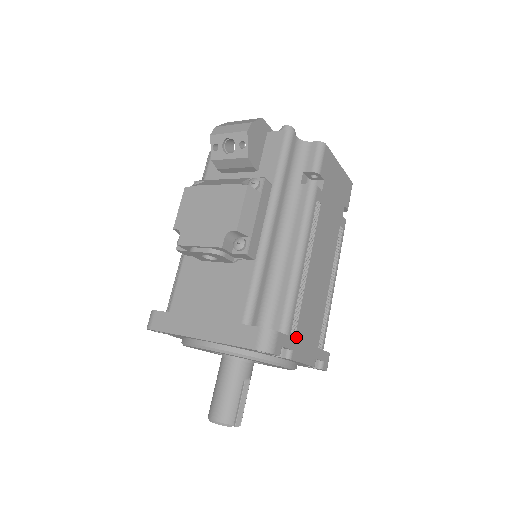
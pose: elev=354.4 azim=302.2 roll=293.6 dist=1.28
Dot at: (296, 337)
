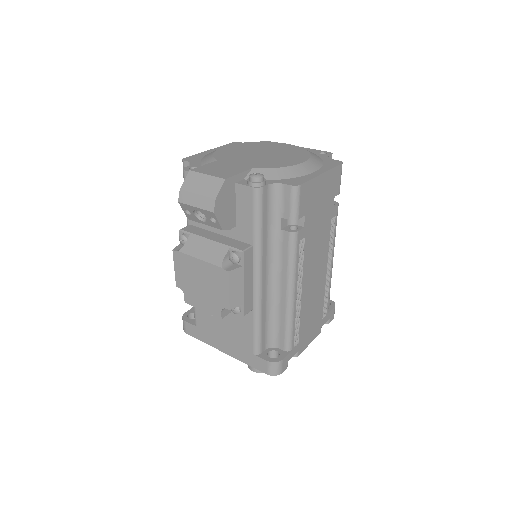
Dot at: (299, 341)
